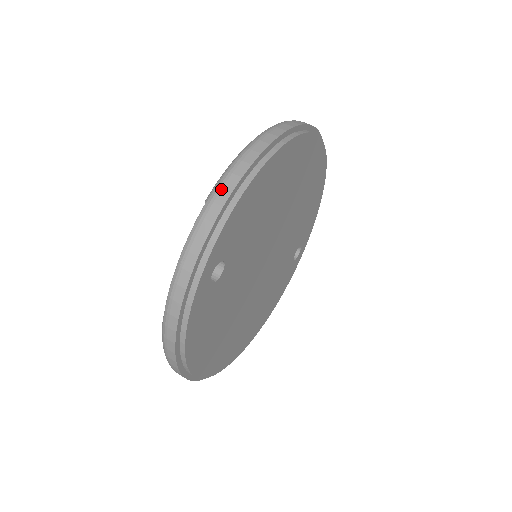
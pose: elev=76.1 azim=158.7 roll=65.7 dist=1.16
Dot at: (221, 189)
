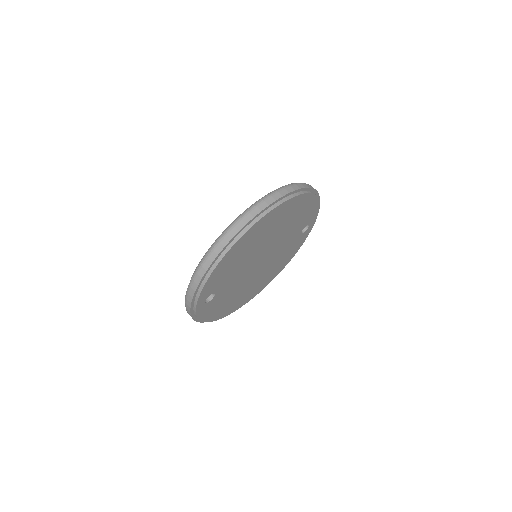
Dot at: (197, 275)
